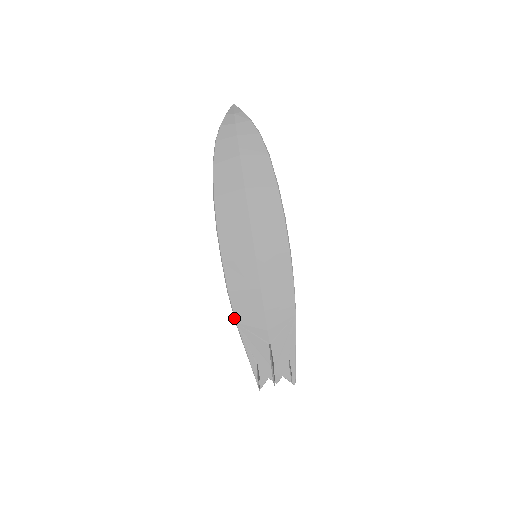
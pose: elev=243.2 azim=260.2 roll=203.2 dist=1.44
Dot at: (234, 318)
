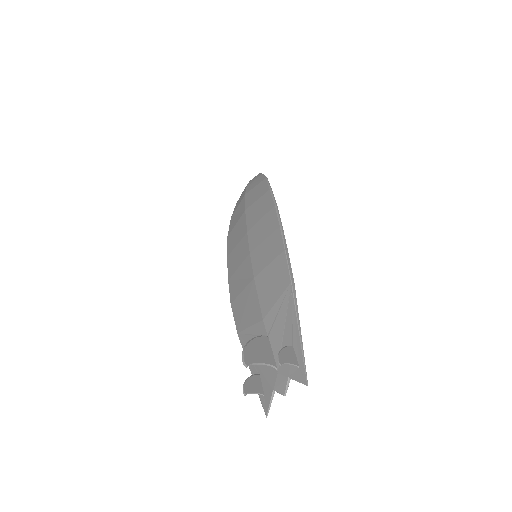
Dot at: occluded
